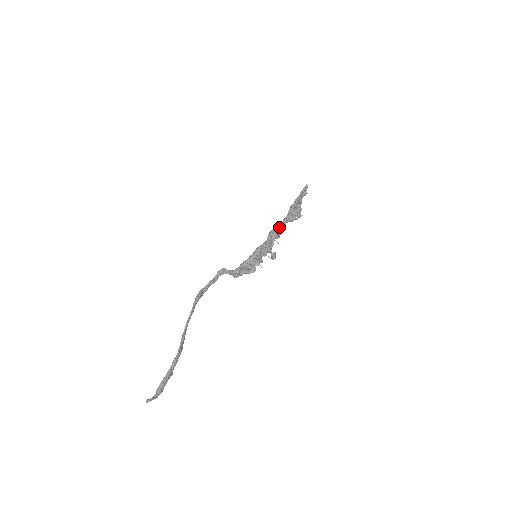
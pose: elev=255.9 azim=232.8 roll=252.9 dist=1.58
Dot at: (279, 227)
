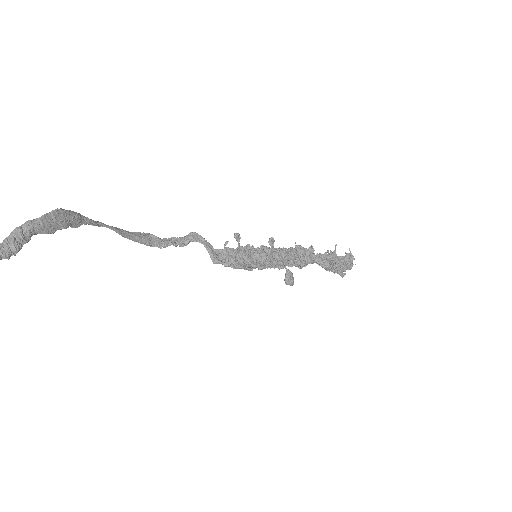
Dot at: (299, 246)
